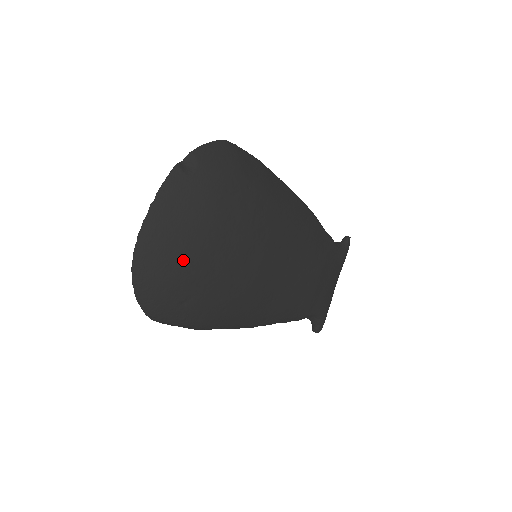
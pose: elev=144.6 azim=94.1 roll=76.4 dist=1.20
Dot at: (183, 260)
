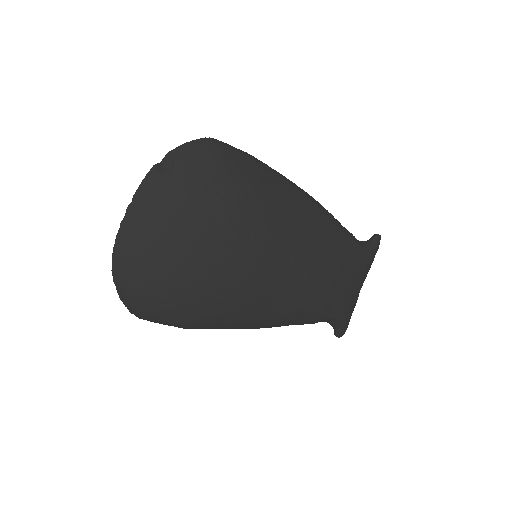
Dot at: (161, 261)
